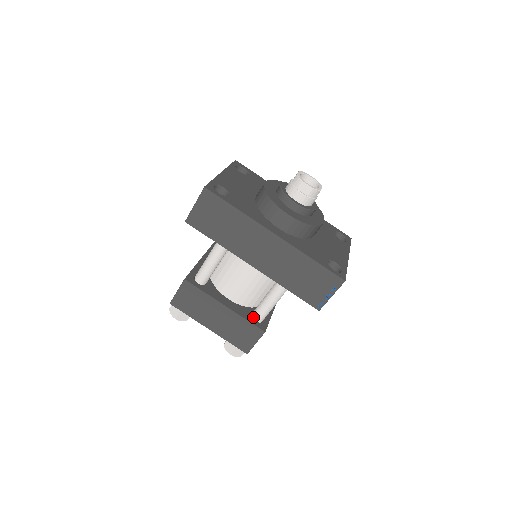
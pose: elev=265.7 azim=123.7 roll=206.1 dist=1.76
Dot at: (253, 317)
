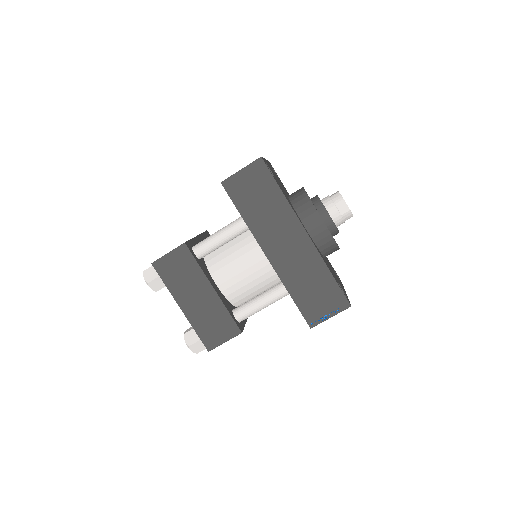
Dot at: (234, 313)
